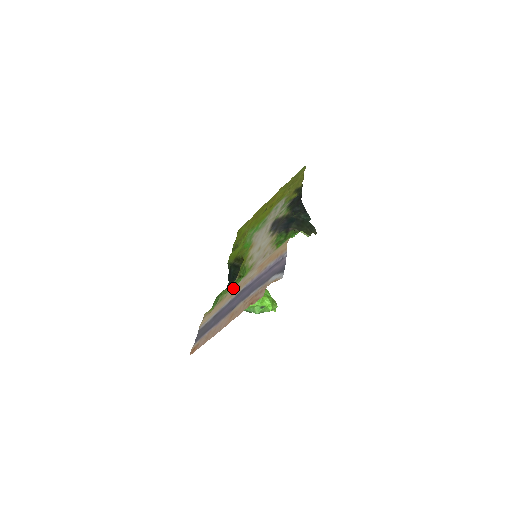
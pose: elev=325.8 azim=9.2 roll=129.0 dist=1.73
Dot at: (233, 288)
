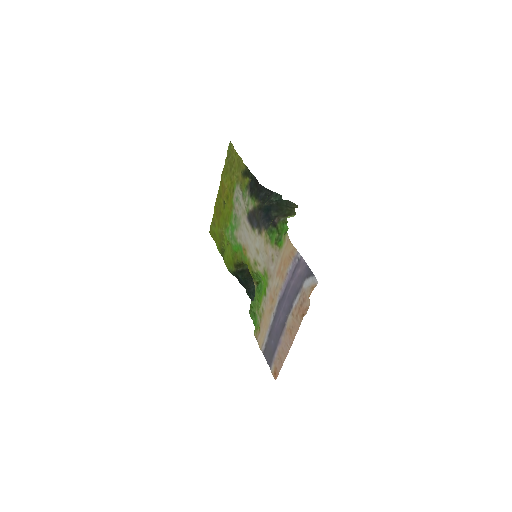
Dot at: (265, 302)
